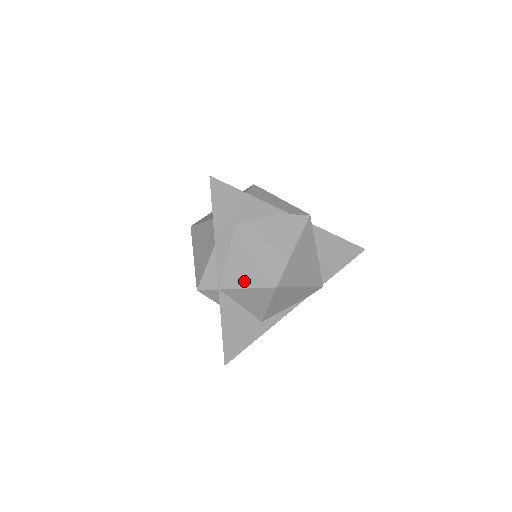
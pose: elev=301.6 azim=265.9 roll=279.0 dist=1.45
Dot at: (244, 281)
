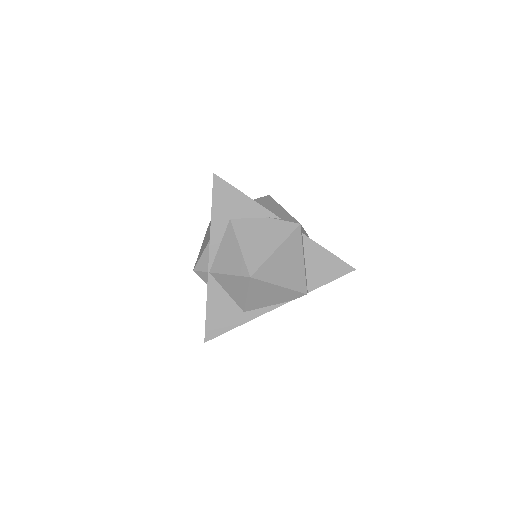
Dot at: (228, 268)
